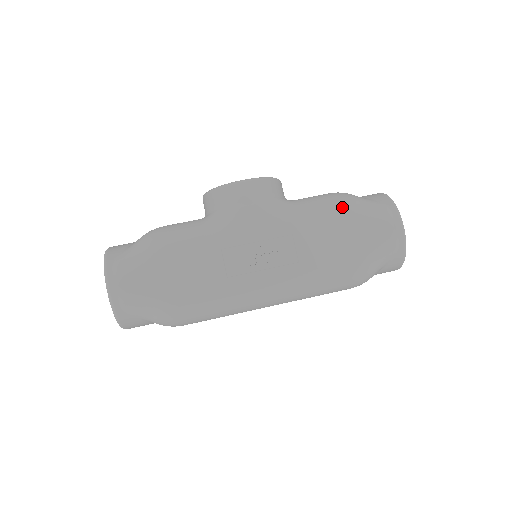
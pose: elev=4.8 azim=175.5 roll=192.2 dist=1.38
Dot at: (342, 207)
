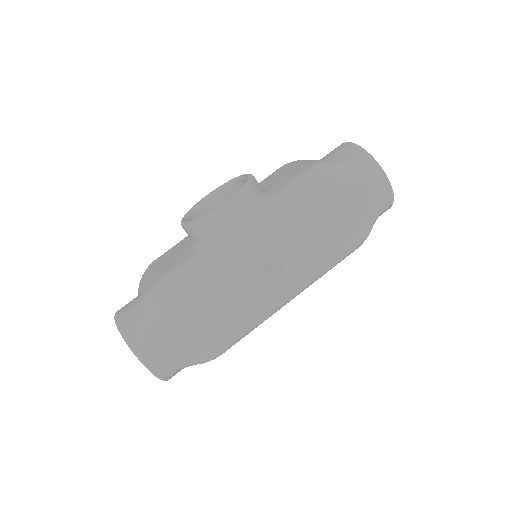
Dot at: (328, 187)
